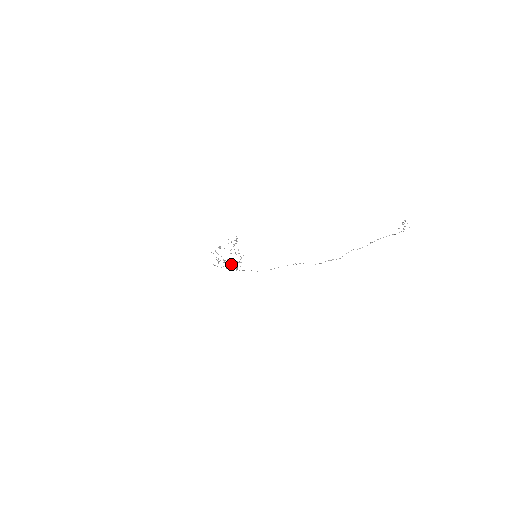
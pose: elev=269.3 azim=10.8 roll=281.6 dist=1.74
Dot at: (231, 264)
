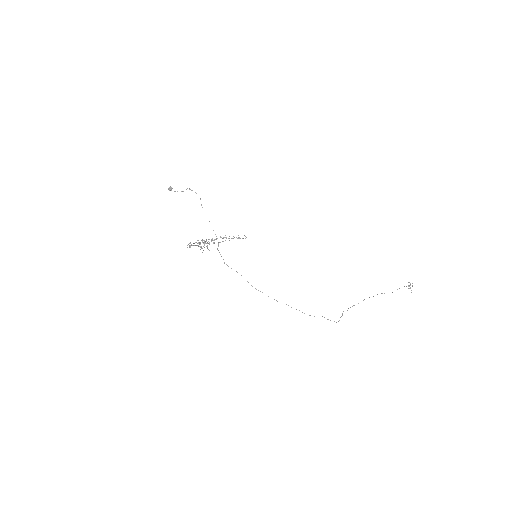
Dot at: occluded
